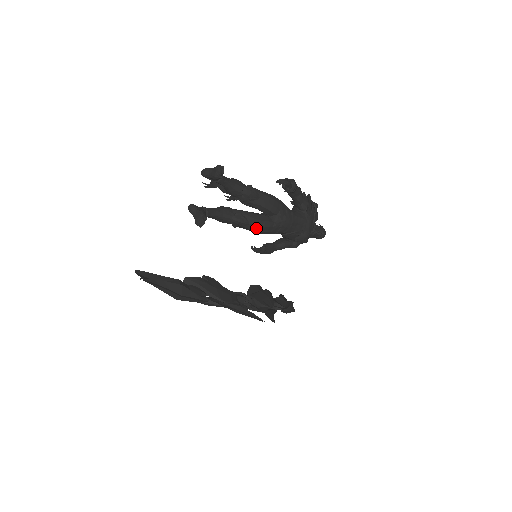
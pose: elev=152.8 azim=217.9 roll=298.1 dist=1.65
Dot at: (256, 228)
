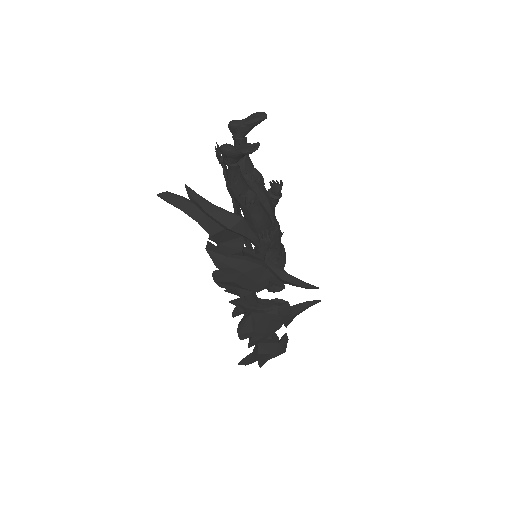
Dot at: (263, 215)
